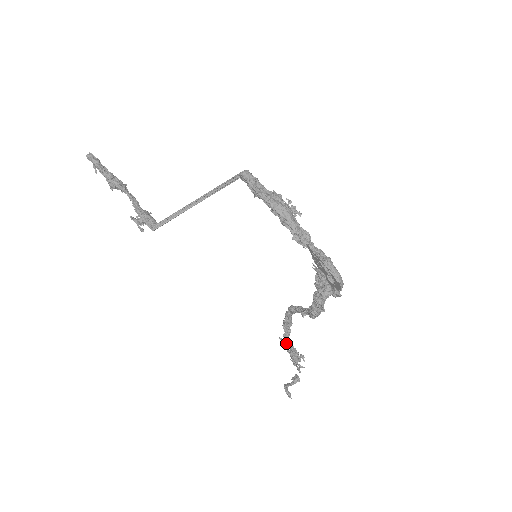
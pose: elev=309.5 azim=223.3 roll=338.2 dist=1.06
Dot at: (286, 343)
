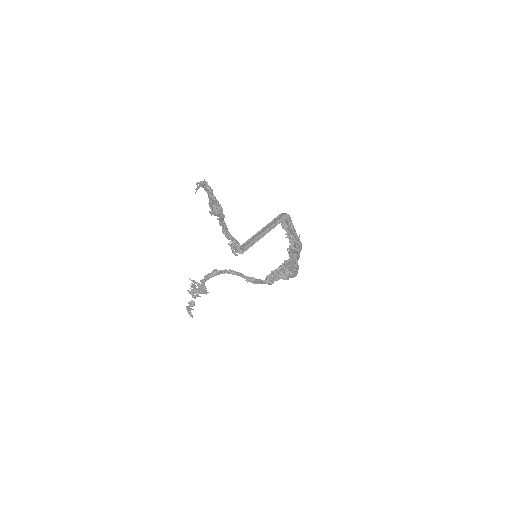
Dot at: (200, 284)
